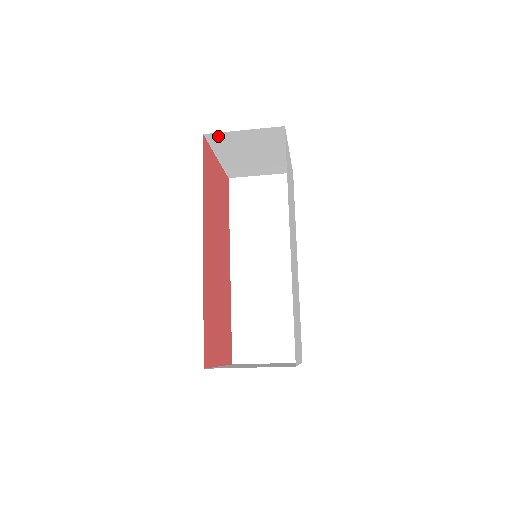
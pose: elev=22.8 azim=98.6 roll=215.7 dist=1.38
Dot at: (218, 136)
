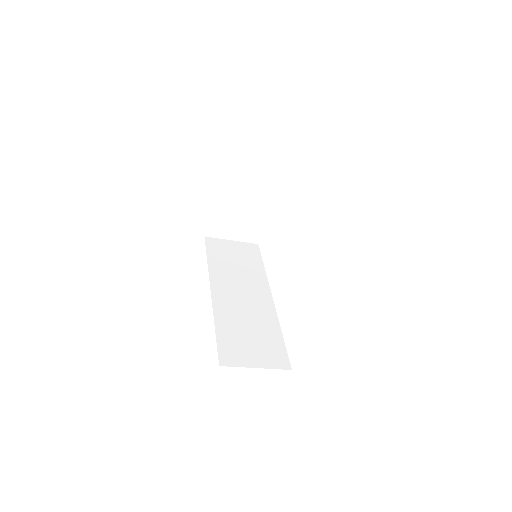
Dot at: (233, 167)
